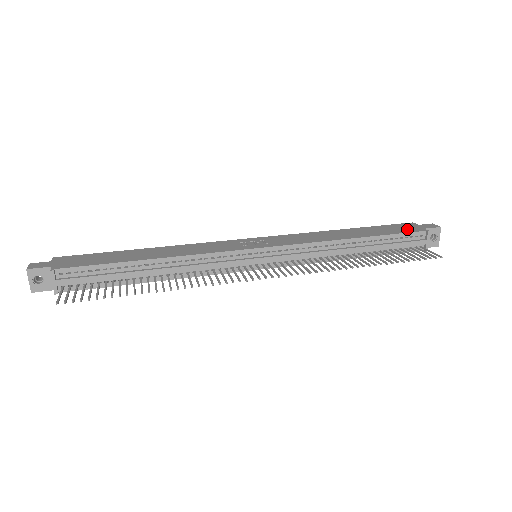
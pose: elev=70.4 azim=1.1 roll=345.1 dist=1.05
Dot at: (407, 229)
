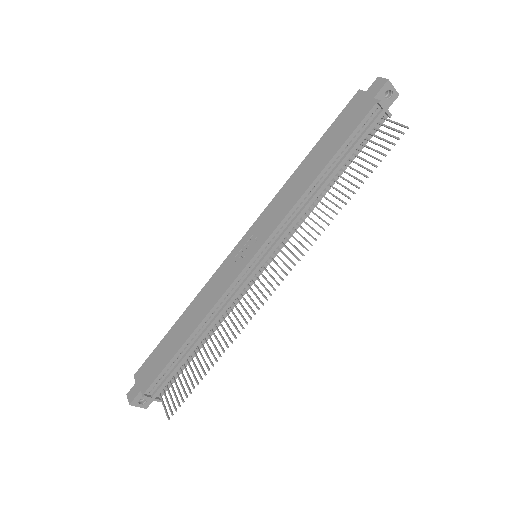
Dot at: (358, 114)
